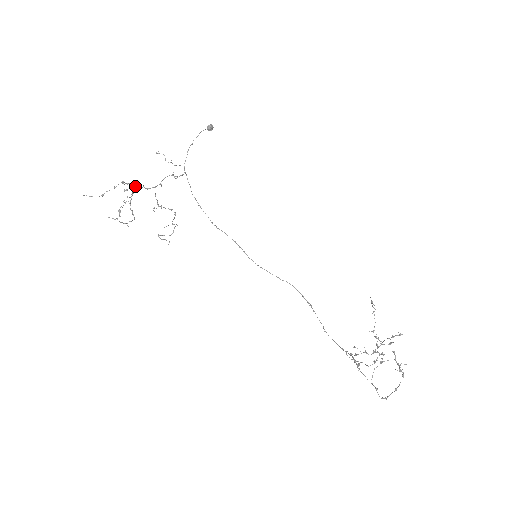
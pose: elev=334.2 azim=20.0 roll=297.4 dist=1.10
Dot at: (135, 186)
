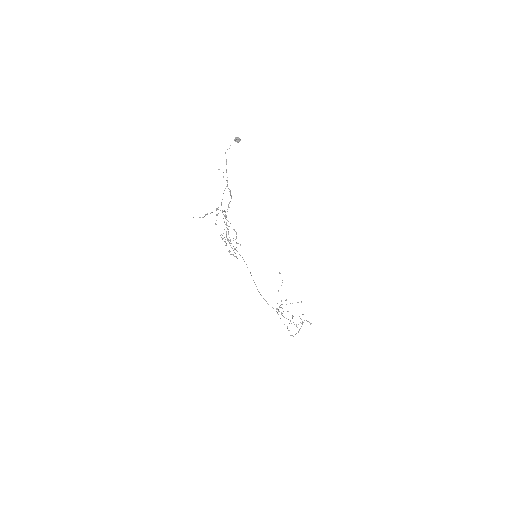
Dot at: (225, 214)
